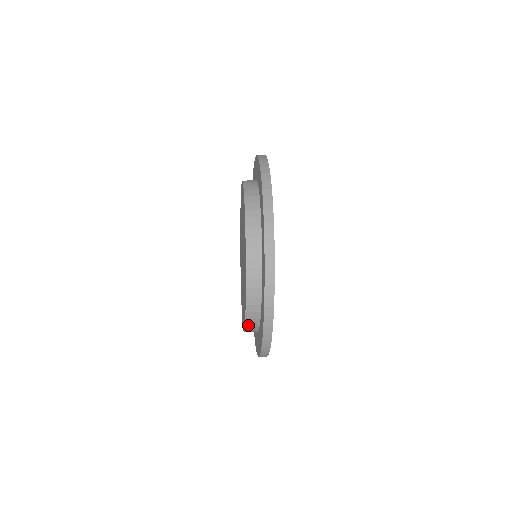
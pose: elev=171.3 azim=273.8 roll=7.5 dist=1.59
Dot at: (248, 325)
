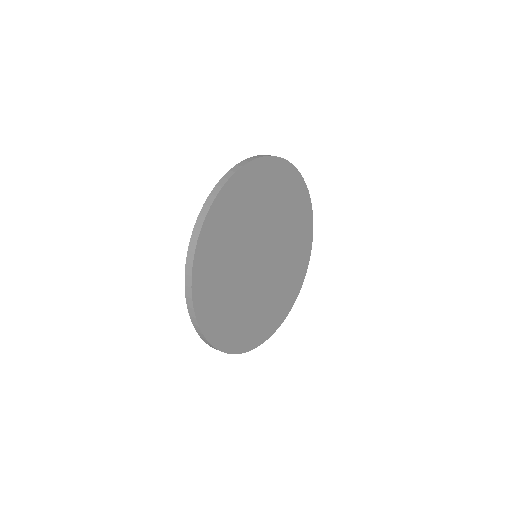
Dot at: occluded
